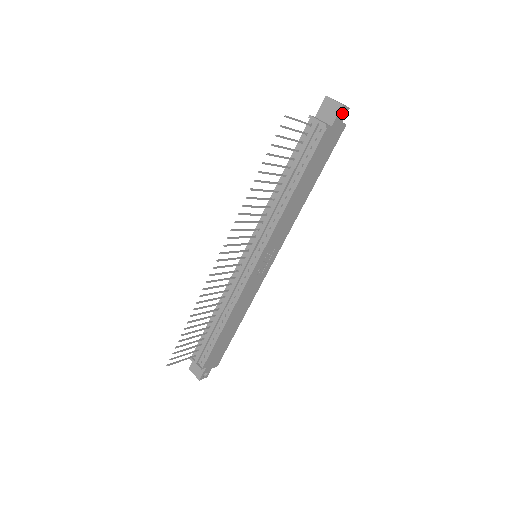
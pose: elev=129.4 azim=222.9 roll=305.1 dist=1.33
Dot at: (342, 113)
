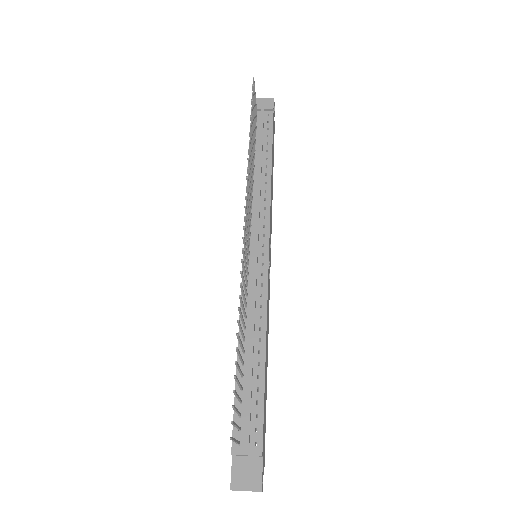
Dot at: occluded
